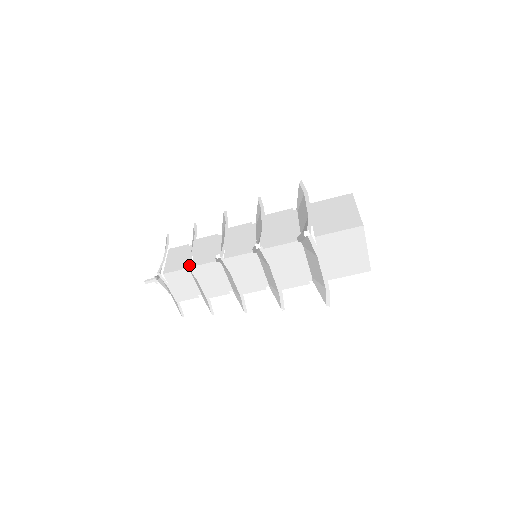
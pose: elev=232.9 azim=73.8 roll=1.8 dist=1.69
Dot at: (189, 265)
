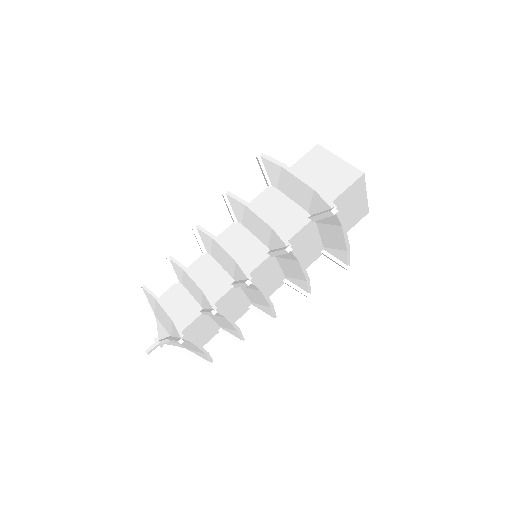
Dot at: (170, 256)
